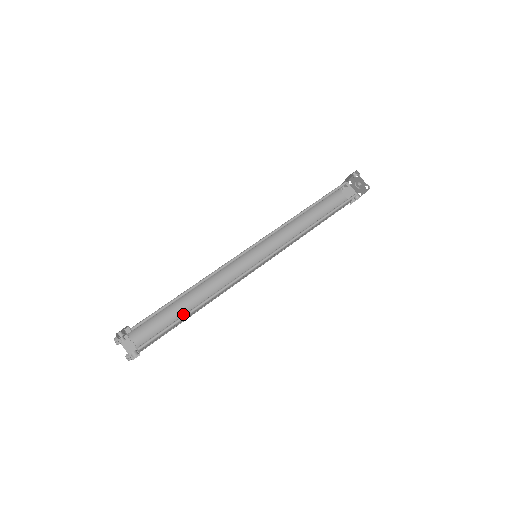
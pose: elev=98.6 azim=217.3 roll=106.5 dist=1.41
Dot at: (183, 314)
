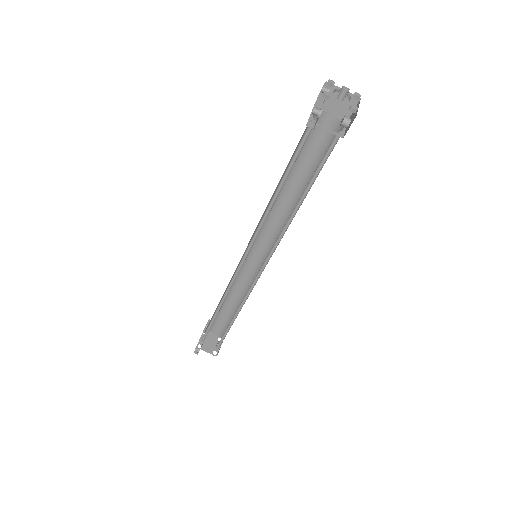
Dot at: (232, 308)
